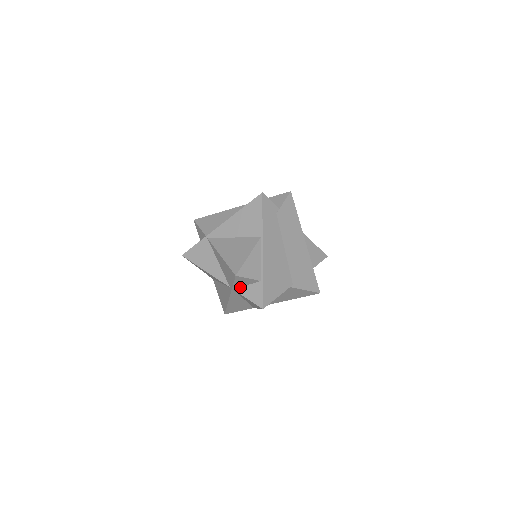
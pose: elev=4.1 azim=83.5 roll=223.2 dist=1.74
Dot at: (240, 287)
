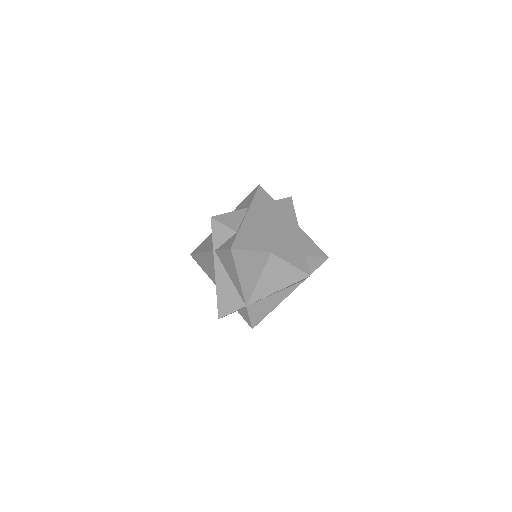
Dot at: (220, 246)
